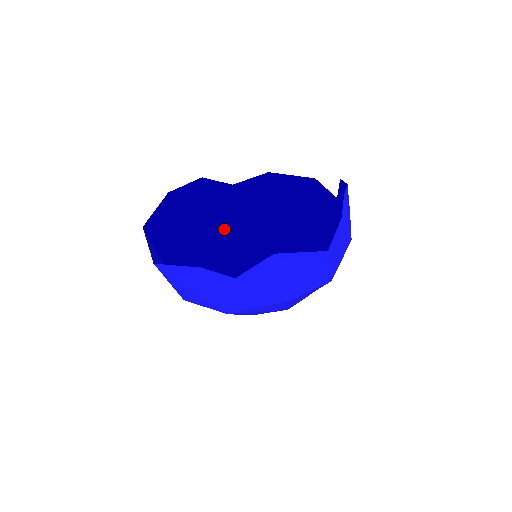
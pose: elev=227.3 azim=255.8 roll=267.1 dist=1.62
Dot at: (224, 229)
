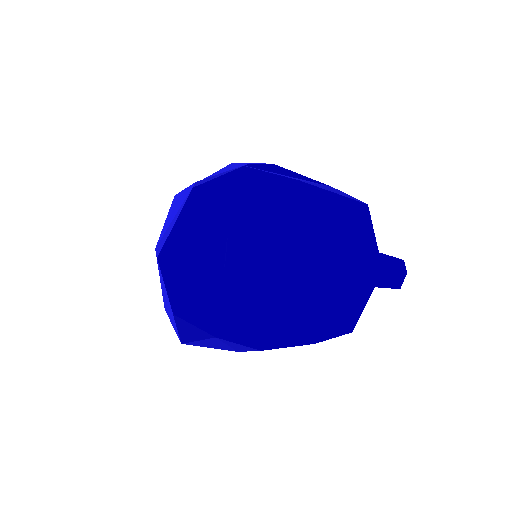
Dot at: (216, 178)
